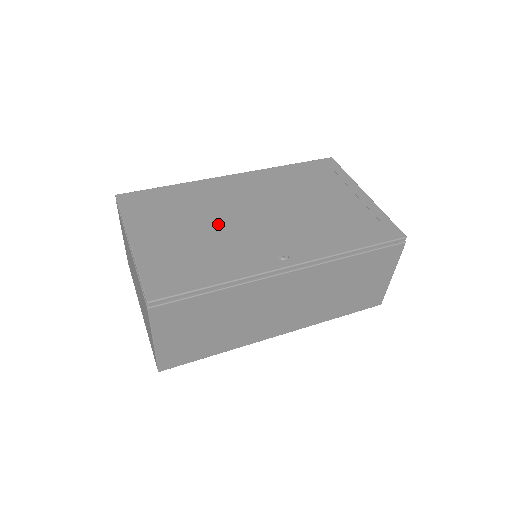
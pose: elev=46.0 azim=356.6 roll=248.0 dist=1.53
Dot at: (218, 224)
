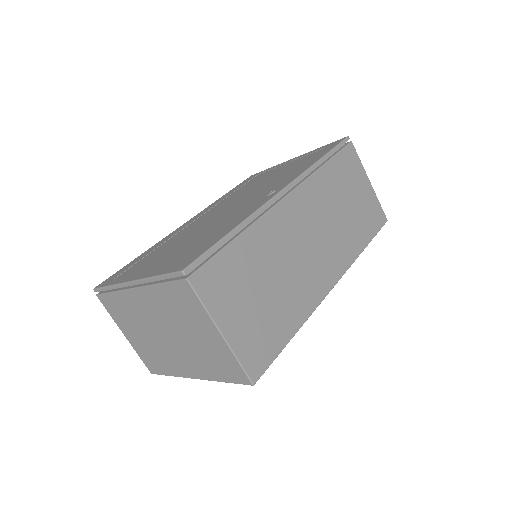
Dot at: (200, 229)
